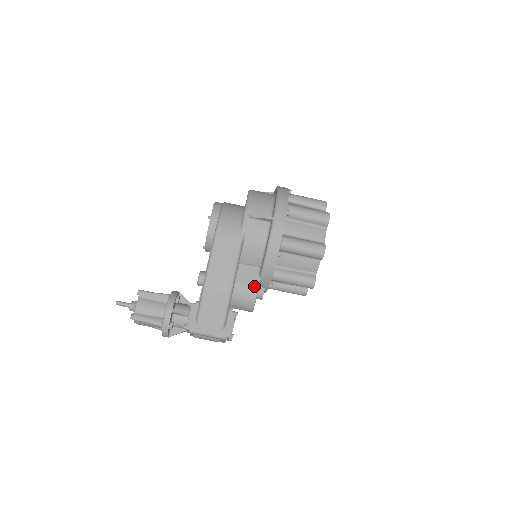
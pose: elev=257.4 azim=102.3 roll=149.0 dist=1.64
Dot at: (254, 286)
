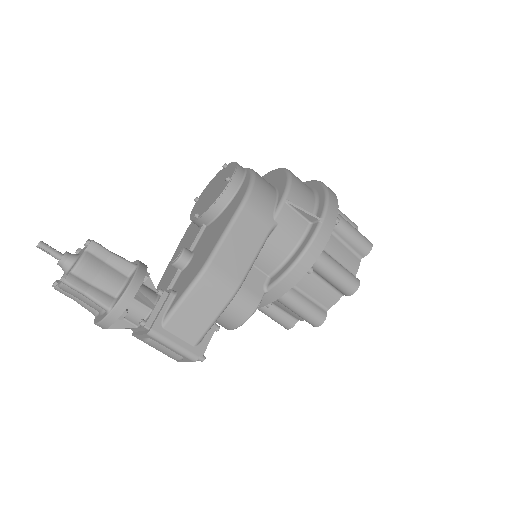
Dot at: (256, 298)
